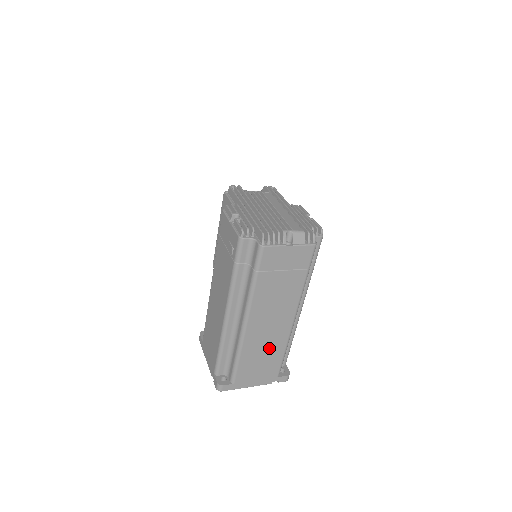
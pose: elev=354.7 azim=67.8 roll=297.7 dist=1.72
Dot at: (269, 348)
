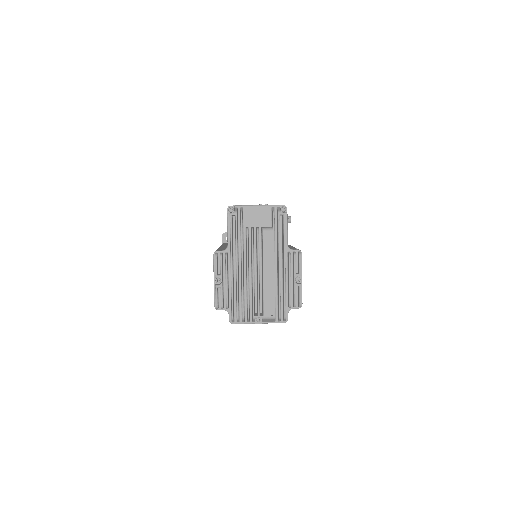
Dot at: occluded
